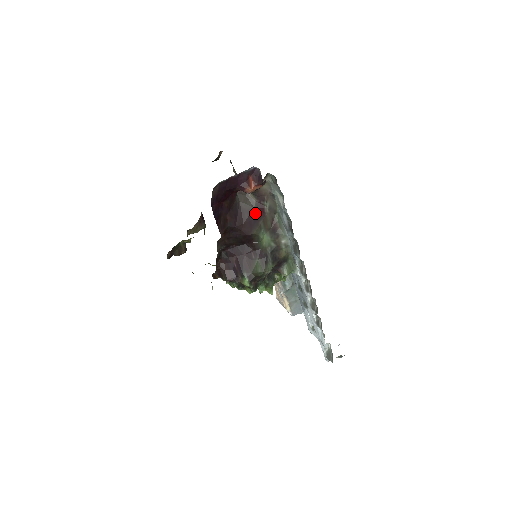
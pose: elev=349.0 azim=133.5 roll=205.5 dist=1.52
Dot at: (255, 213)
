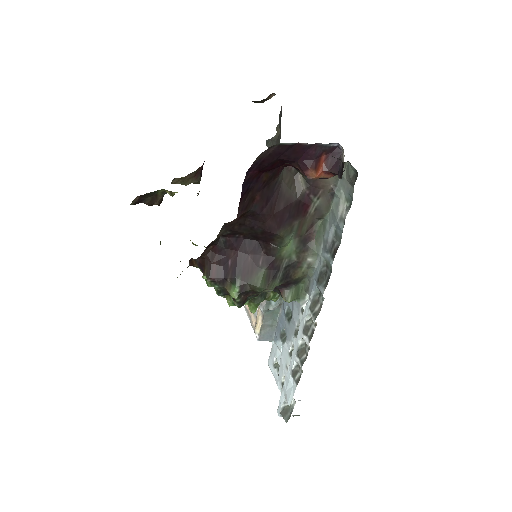
Dot at: (295, 206)
